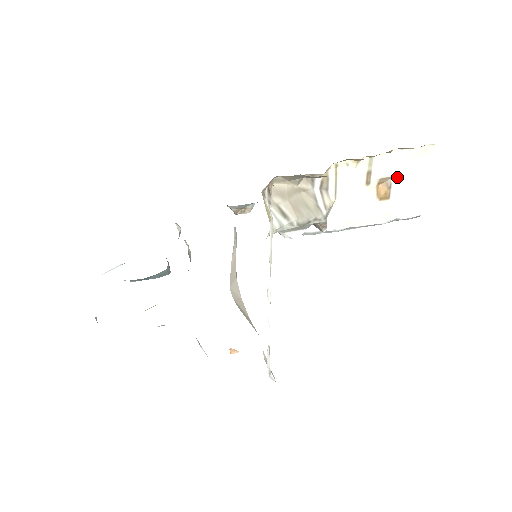
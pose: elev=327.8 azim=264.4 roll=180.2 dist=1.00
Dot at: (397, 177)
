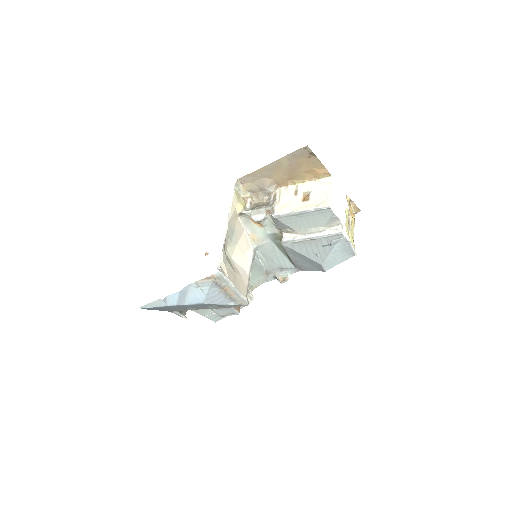
Dot at: (313, 191)
